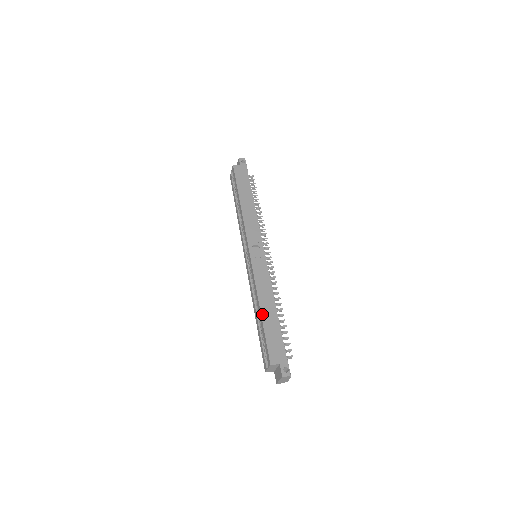
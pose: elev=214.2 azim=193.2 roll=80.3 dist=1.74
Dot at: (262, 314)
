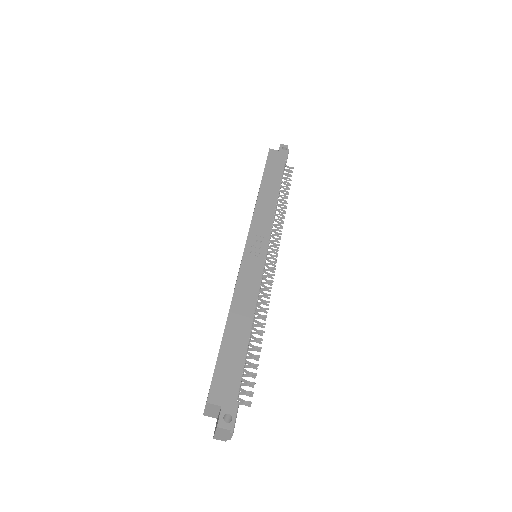
Dot at: (227, 327)
